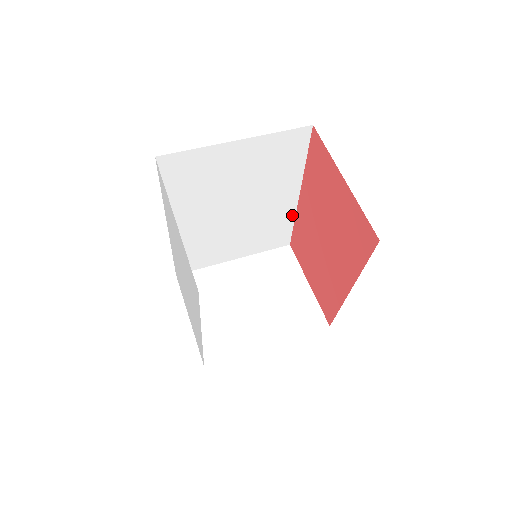
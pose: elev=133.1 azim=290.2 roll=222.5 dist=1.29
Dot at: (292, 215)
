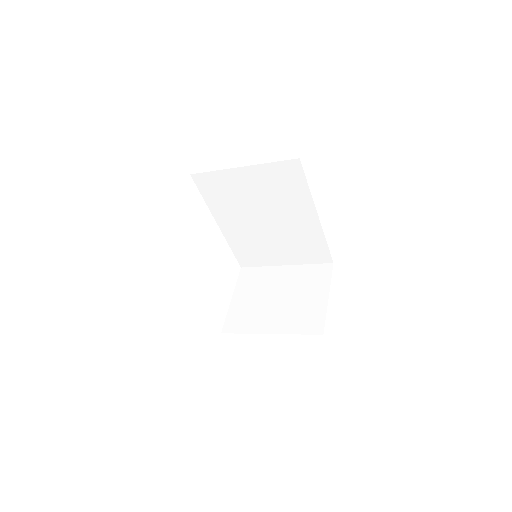
Dot at: (321, 235)
